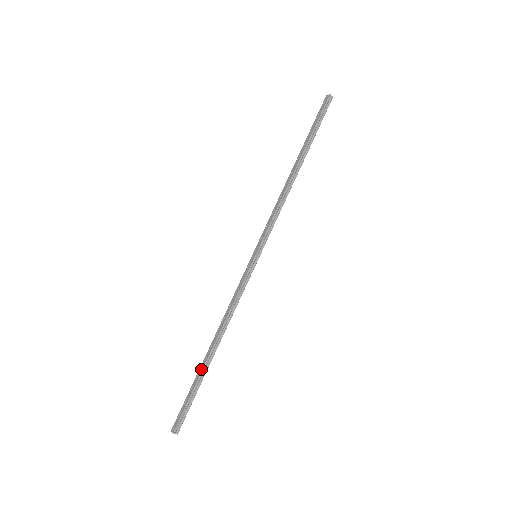
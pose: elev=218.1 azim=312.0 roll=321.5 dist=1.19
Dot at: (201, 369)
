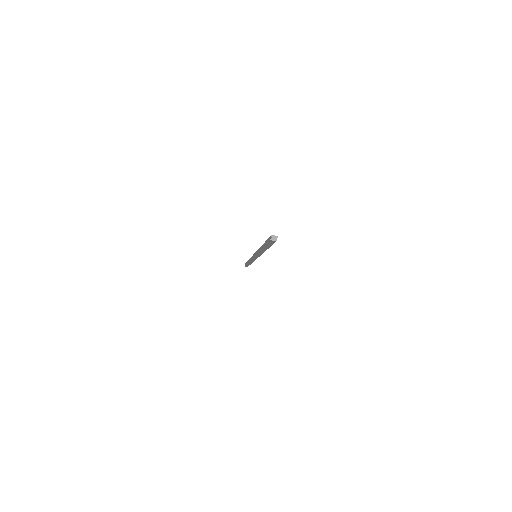
Dot at: occluded
